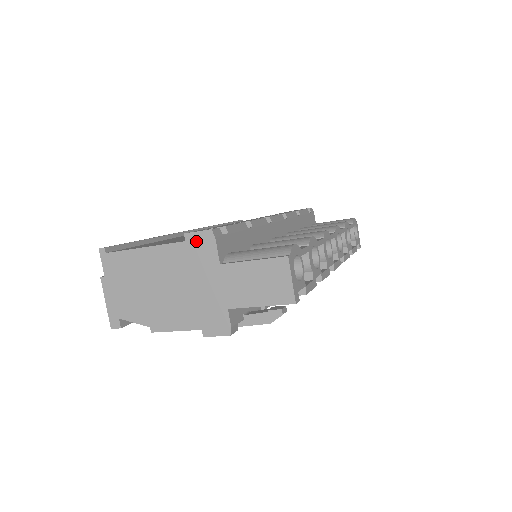
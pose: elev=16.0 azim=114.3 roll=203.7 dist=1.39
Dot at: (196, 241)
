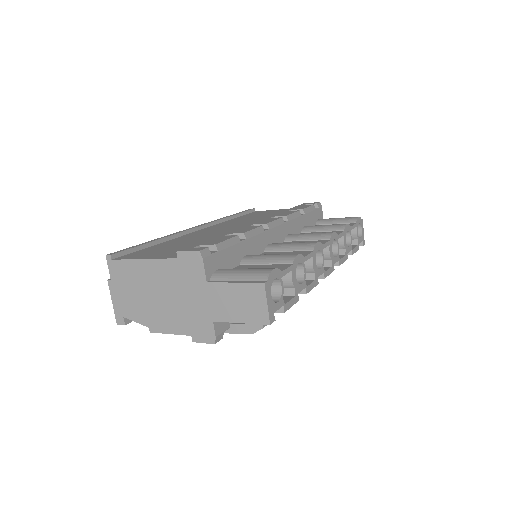
Dot at: (186, 259)
